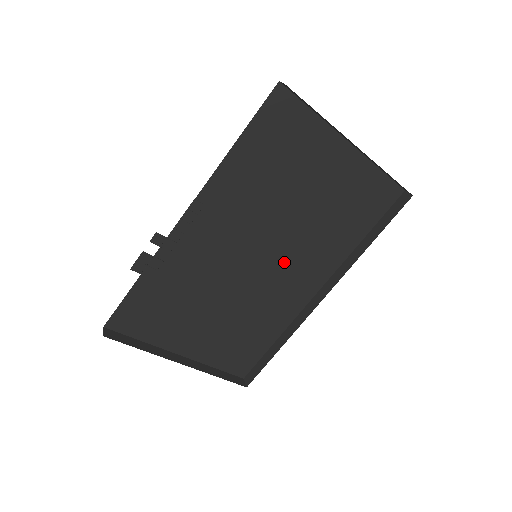
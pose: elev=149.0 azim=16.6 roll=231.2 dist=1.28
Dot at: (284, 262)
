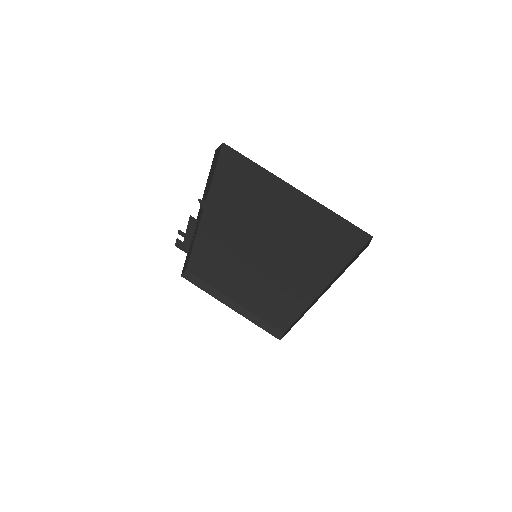
Dot at: (281, 265)
